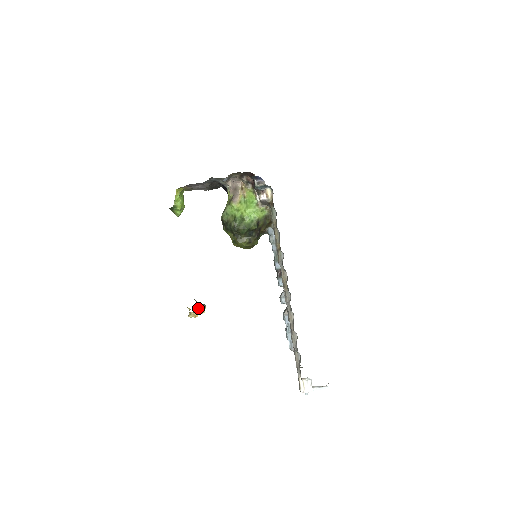
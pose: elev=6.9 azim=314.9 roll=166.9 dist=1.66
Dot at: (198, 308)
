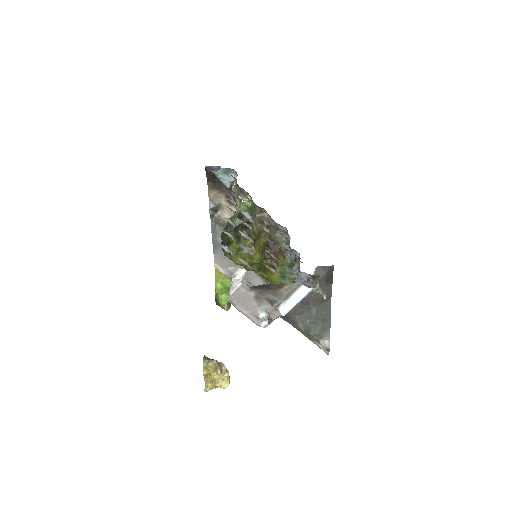
Dot at: (206, 363)
